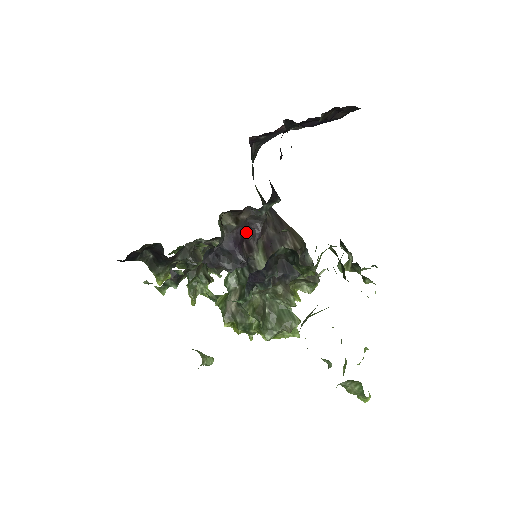
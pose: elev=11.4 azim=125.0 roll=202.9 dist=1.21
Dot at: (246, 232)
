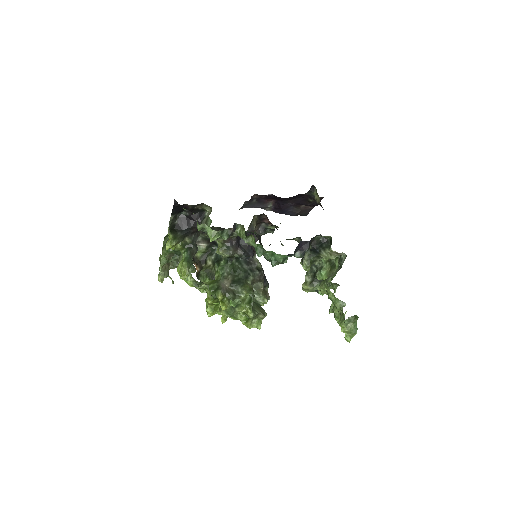
Dot at: occluded
